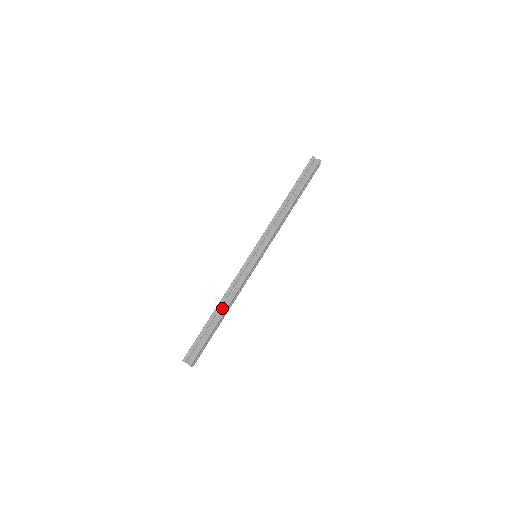
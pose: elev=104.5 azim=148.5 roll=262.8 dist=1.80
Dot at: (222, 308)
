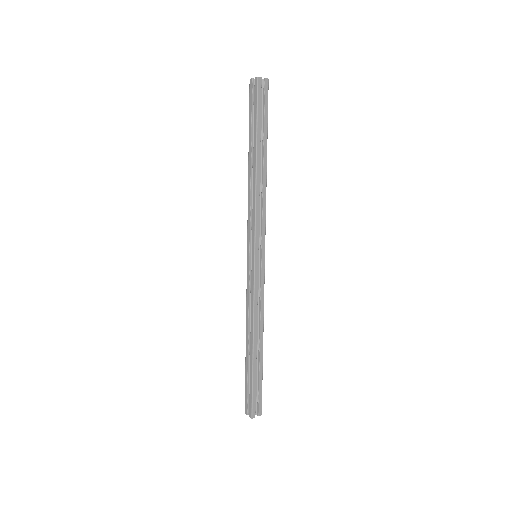
Dot at: (256, 339)
